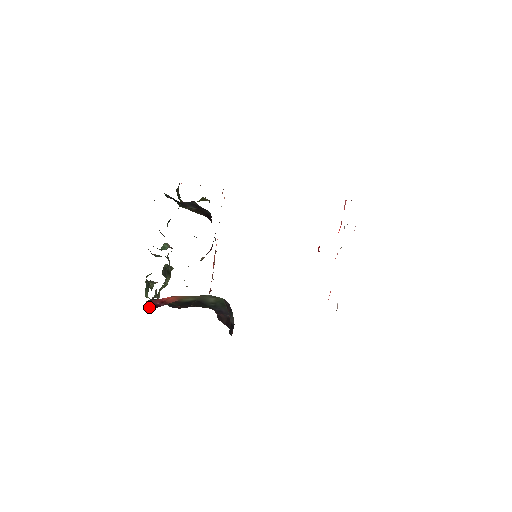
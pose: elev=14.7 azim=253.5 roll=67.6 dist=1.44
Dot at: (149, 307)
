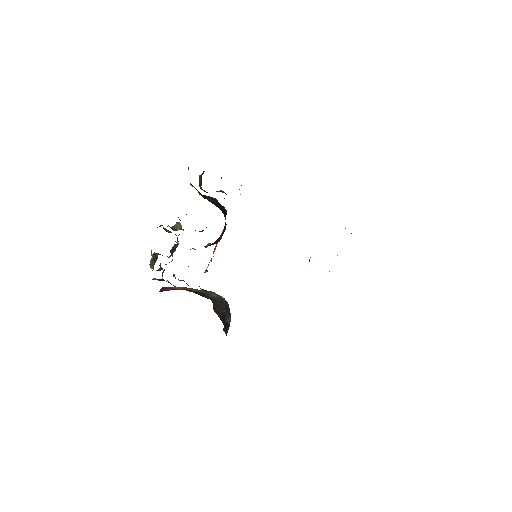
Dot at: (160, 291)
